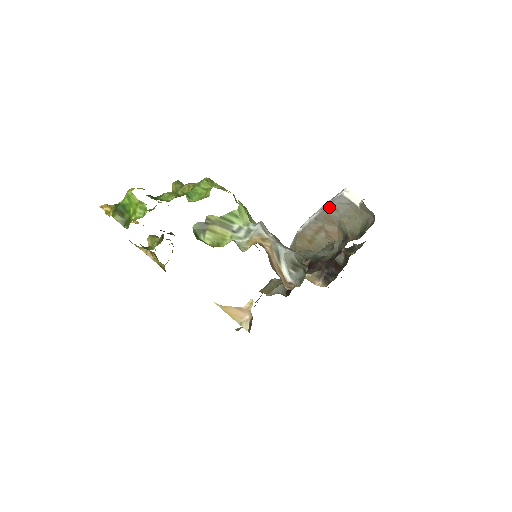
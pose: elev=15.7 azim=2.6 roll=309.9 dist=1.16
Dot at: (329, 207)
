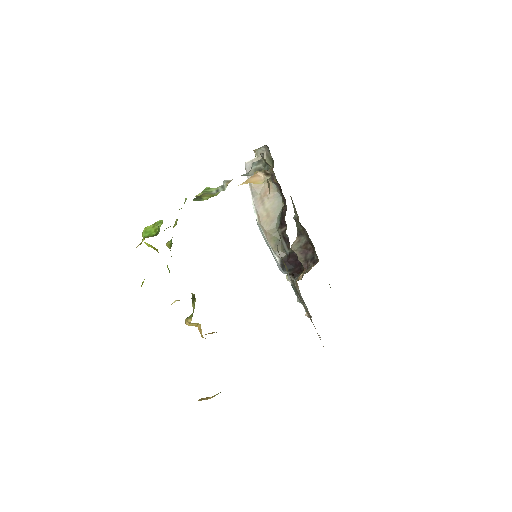
Dot at: occluded
